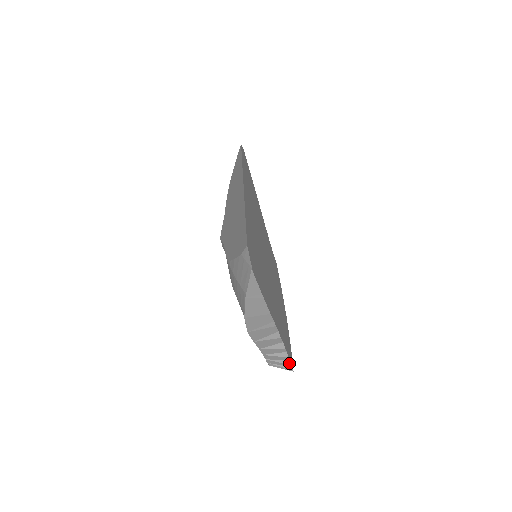
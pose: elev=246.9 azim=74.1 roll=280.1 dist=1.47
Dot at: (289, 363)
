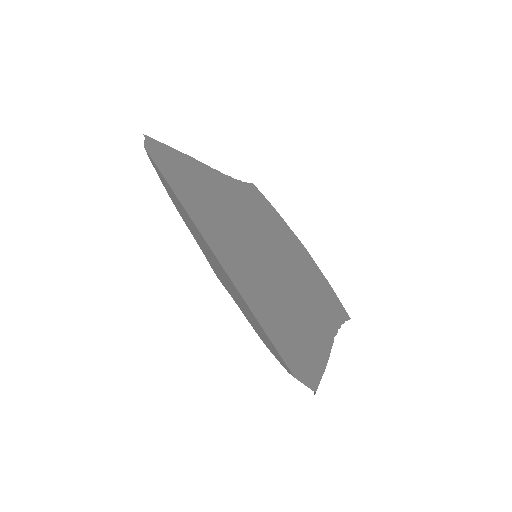
Dot at: occluded
